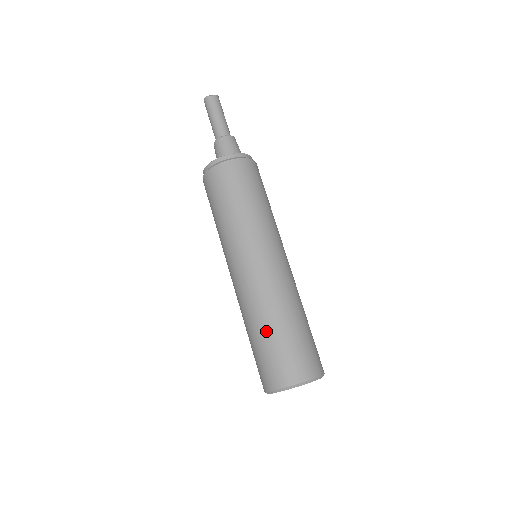
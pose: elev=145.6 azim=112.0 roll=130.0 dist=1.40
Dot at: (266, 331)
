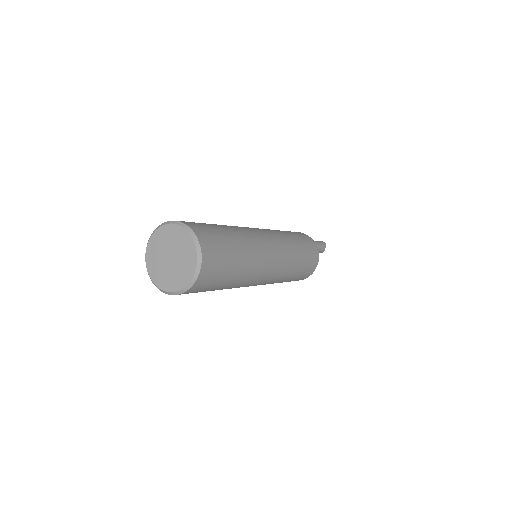
Dot at: occluded
